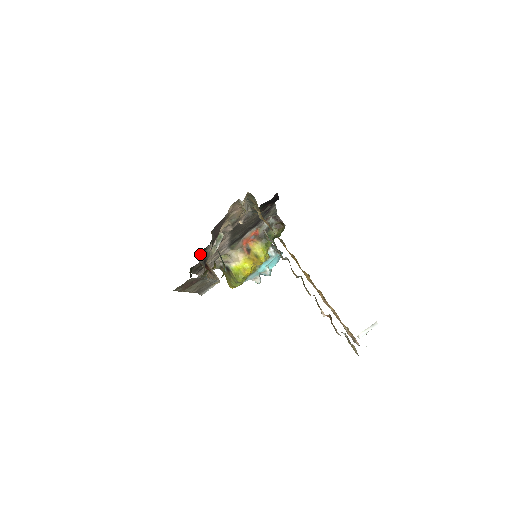
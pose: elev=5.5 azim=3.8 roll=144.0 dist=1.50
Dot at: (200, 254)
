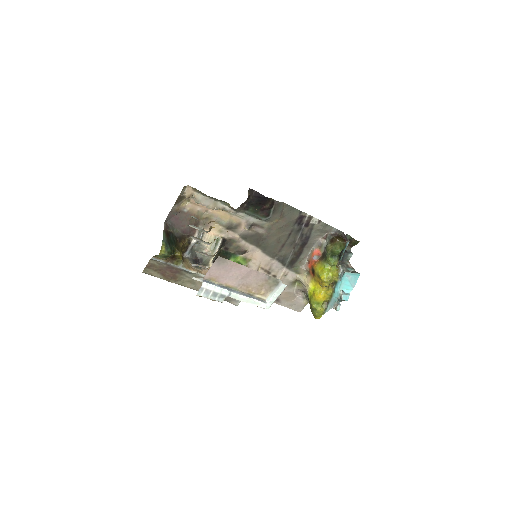
Dot at: occluded
